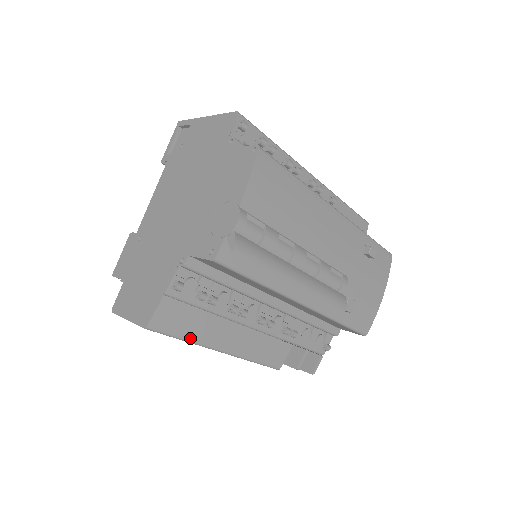
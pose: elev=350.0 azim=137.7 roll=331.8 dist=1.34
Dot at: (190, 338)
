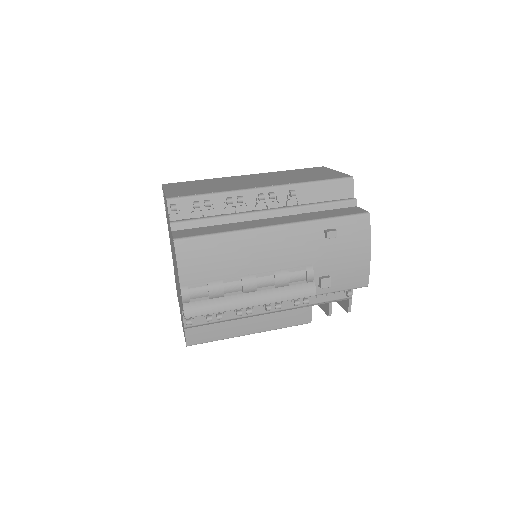
Dot at: (220, 338)
